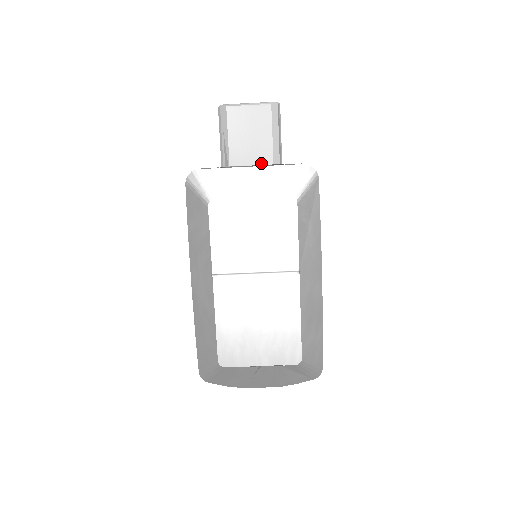
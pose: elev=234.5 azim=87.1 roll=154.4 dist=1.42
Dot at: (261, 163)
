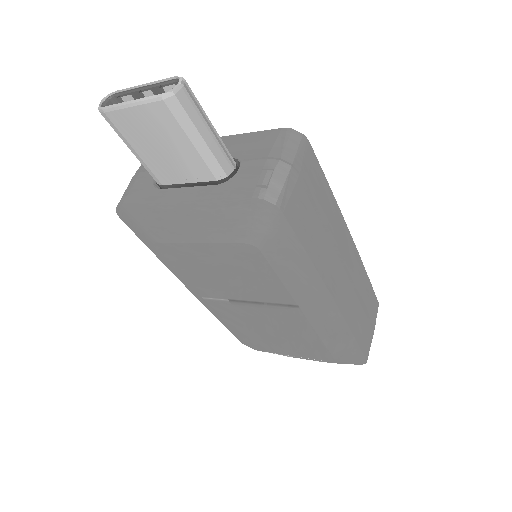
Dot at: (199, 179)
